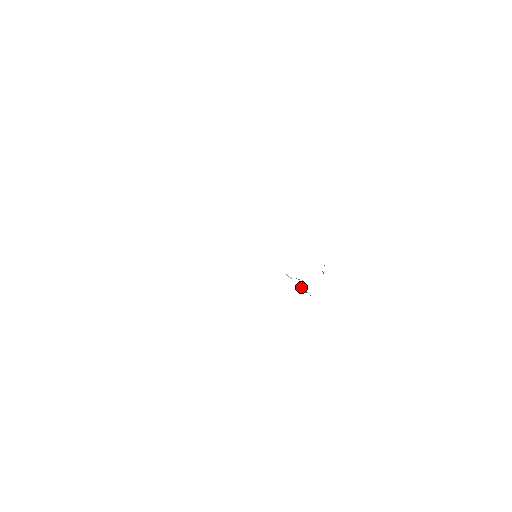
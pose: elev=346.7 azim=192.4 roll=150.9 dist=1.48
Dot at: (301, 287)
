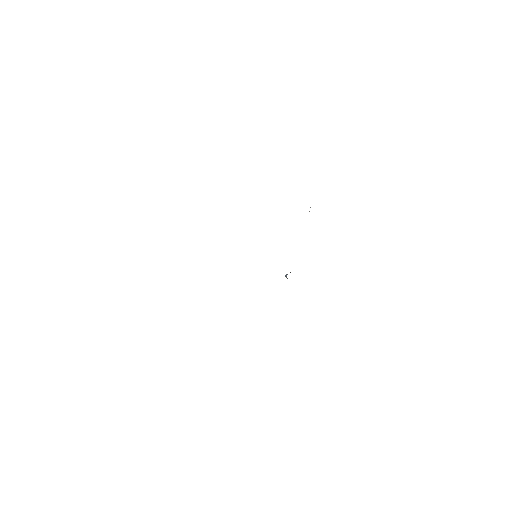
Dot at: occluded
